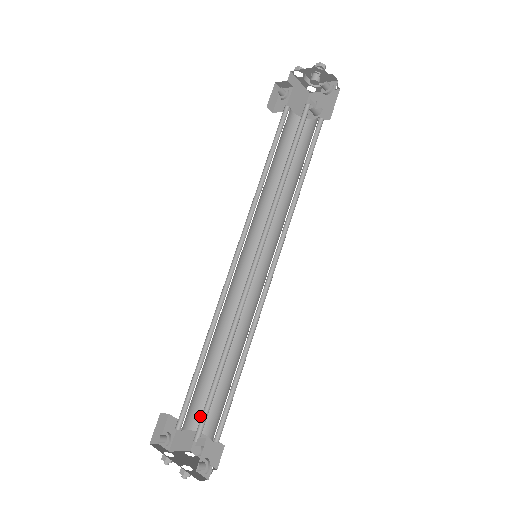
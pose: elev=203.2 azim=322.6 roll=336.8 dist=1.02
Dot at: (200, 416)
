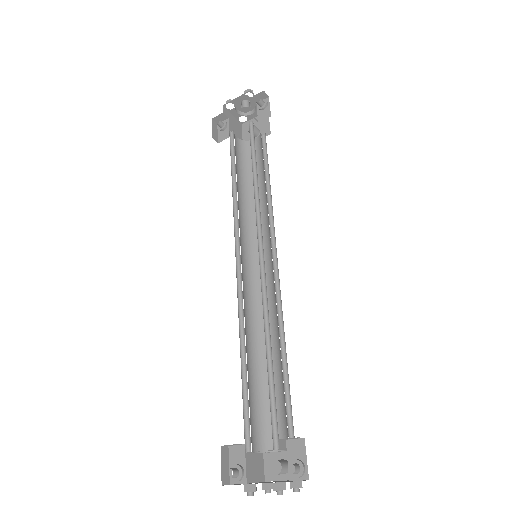
Dot at: (262, 434)
